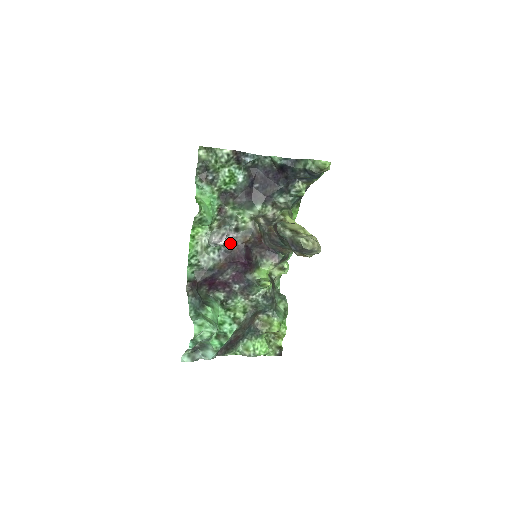
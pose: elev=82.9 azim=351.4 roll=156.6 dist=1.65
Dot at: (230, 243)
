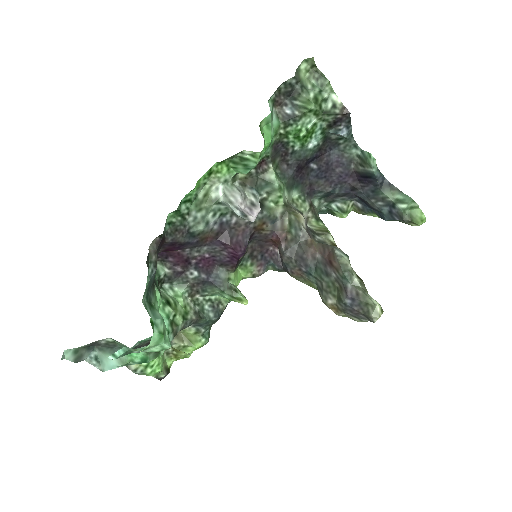
Dot at: occluded
